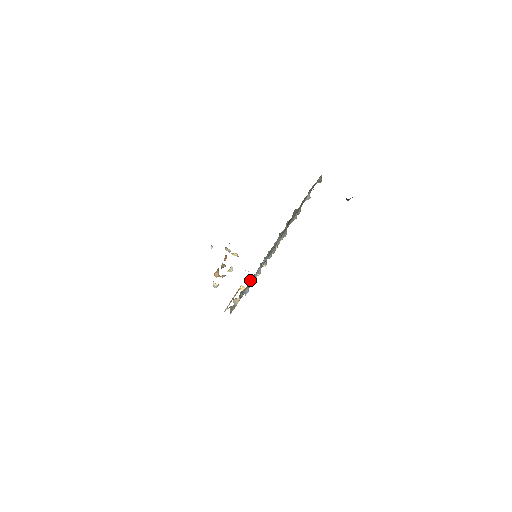
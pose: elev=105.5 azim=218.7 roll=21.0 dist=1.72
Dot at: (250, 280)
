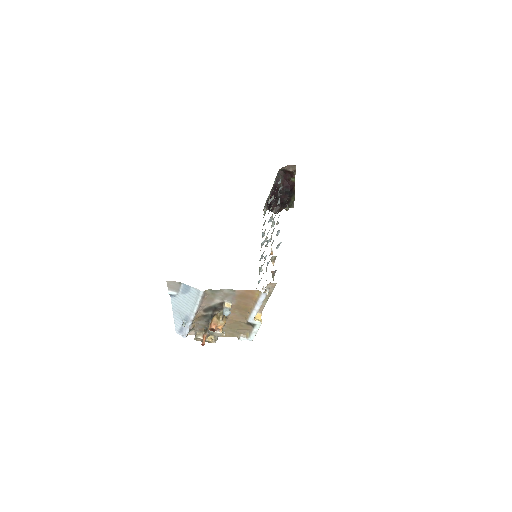
Dot at: occluded
